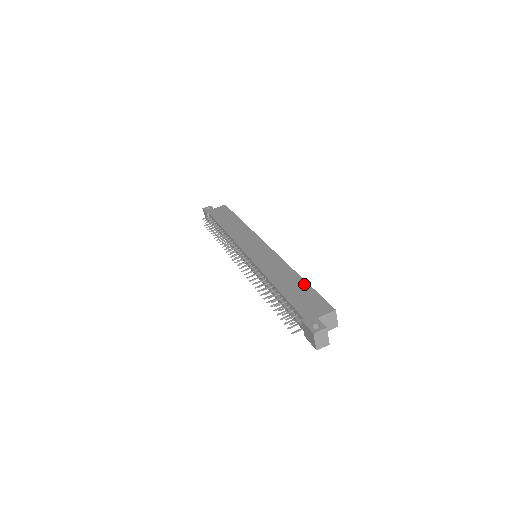
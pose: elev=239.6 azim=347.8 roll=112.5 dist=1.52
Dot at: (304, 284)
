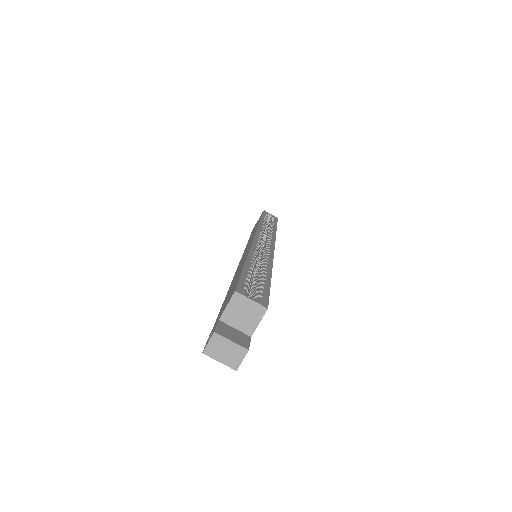
Dot at: (241, 270)
